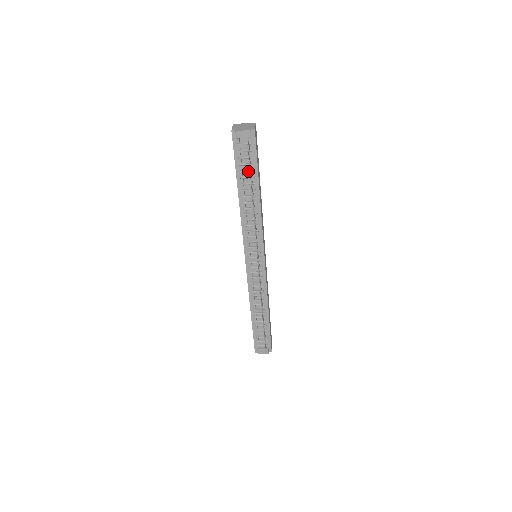
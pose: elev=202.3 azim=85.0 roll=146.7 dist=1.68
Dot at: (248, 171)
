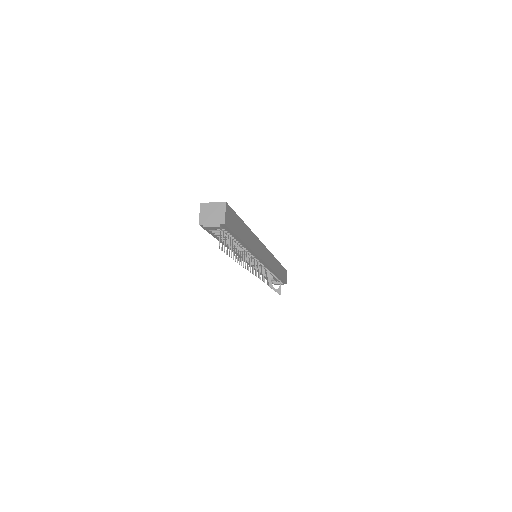
Dot at: occluded
